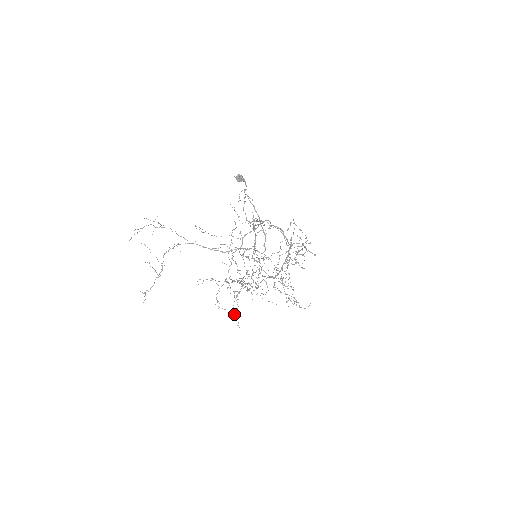
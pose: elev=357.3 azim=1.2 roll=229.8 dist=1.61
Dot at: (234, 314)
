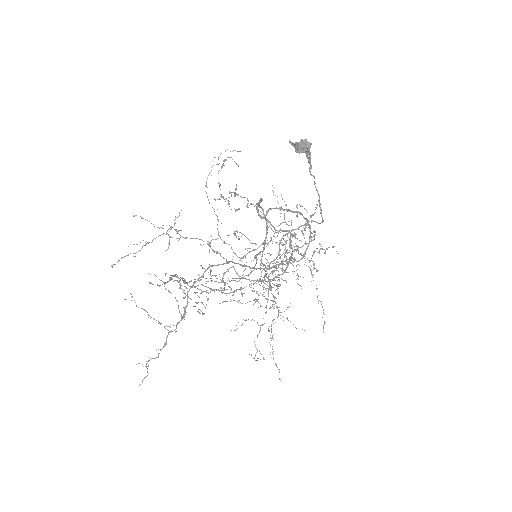
Dot at: (275, 363)
